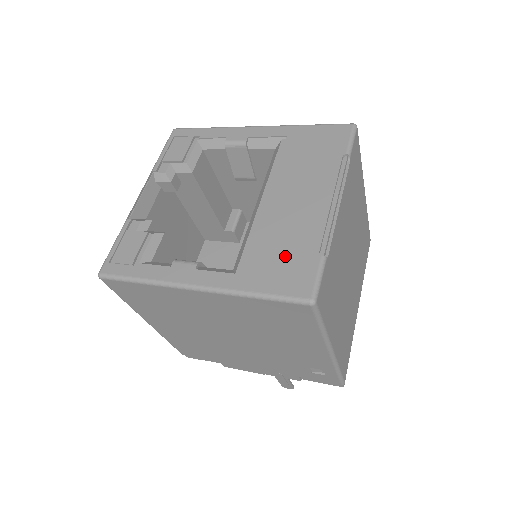
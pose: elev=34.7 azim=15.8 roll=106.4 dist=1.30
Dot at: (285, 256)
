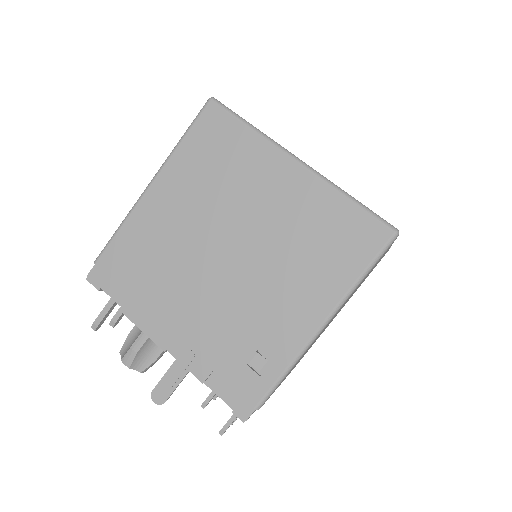
Dot at: occluded
